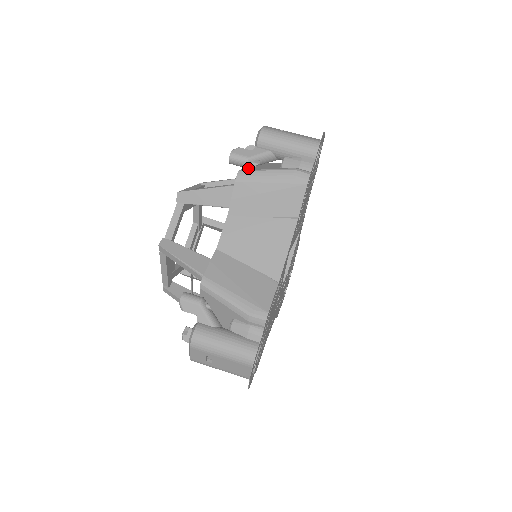
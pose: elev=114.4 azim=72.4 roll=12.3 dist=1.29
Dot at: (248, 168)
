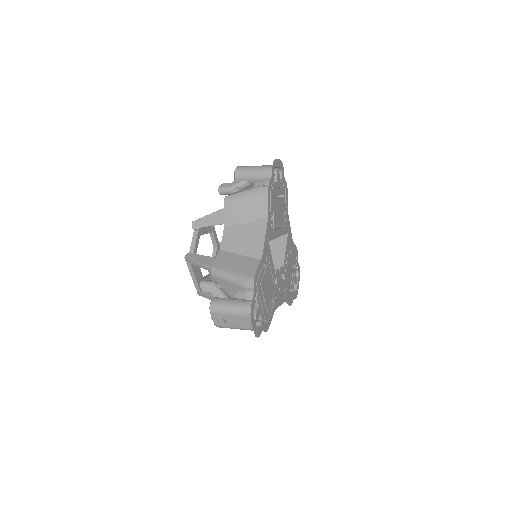
Dot at: occluded
